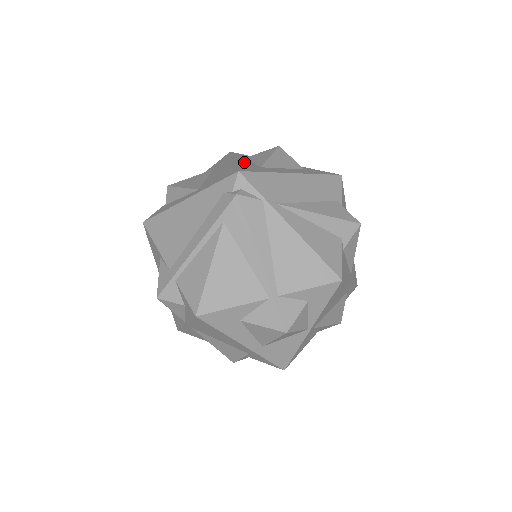
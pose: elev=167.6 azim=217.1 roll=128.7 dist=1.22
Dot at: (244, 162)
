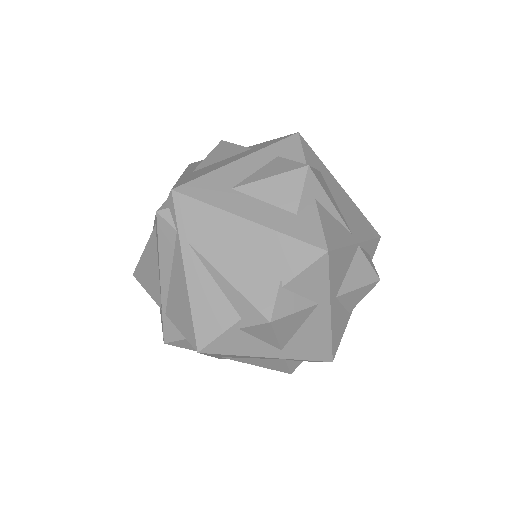
Dot at: (239, 169)
